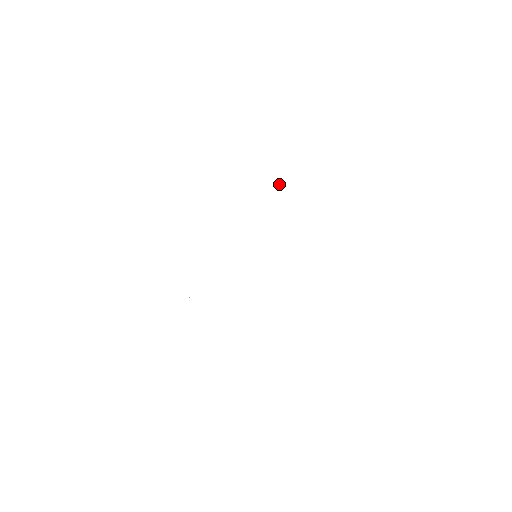
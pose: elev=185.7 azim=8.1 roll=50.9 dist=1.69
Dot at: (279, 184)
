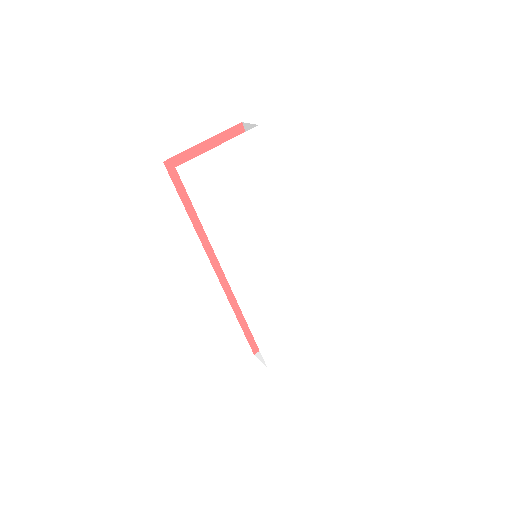
Dot at: (221, 199)
